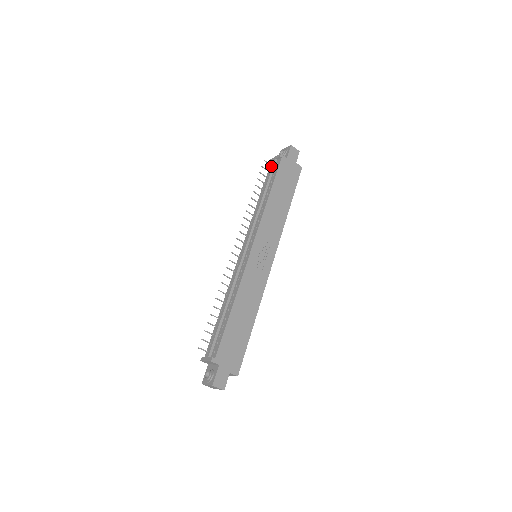
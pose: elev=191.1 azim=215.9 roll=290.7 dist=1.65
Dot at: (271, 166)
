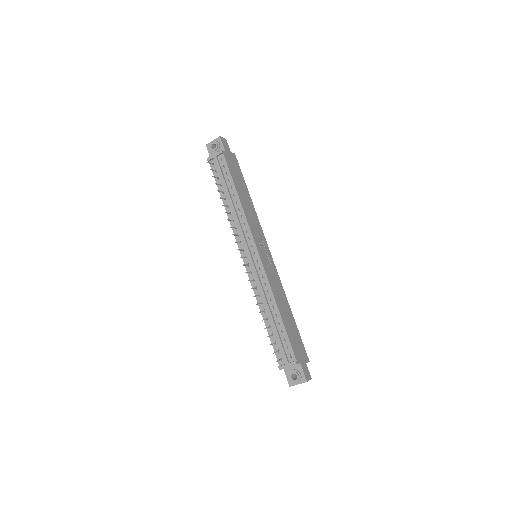
Dot at: (216, 165)
